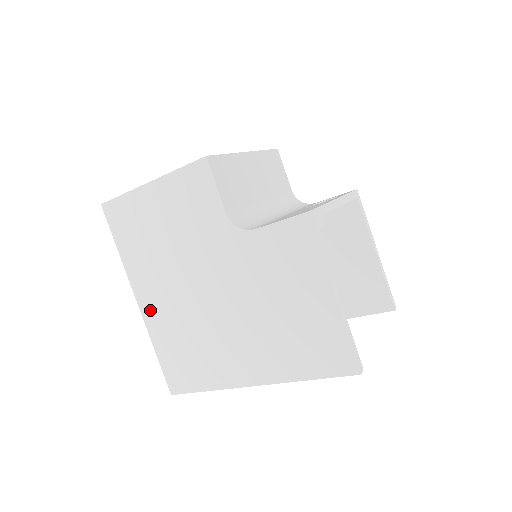
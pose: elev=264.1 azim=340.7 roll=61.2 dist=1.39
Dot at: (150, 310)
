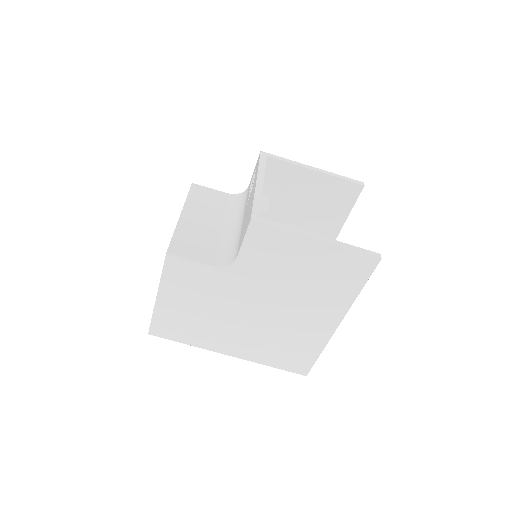
Dot at: (241, 352)
